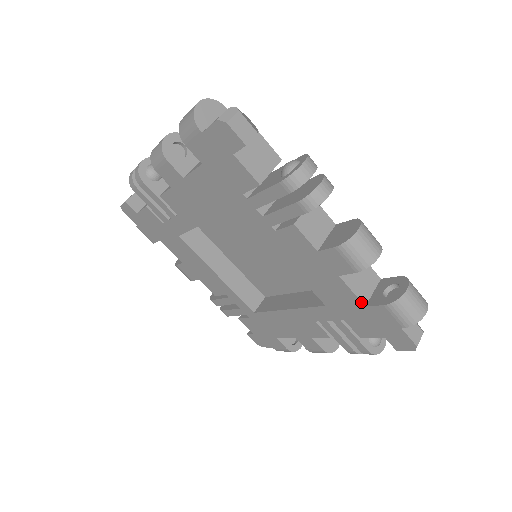
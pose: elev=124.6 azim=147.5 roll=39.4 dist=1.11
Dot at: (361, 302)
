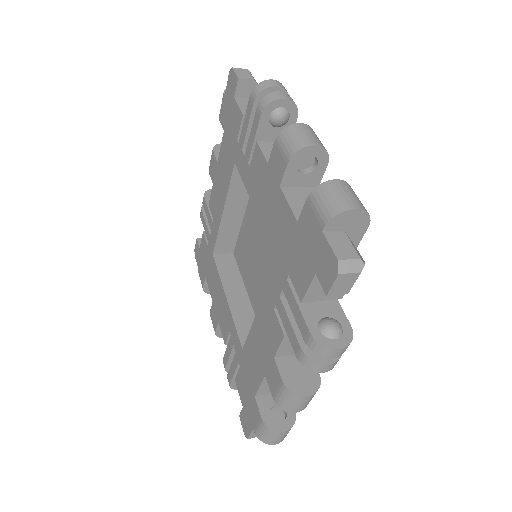
Dot at: (294, 216)
